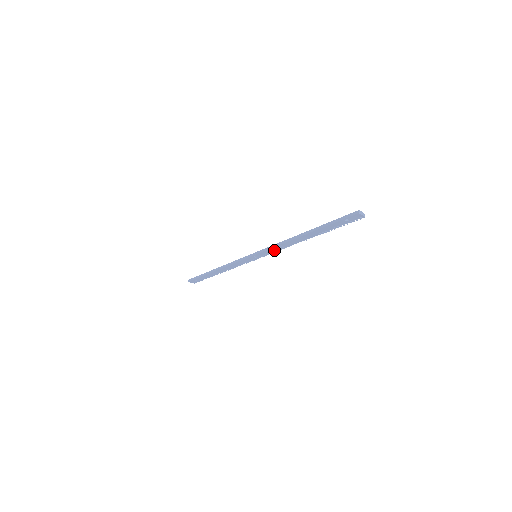
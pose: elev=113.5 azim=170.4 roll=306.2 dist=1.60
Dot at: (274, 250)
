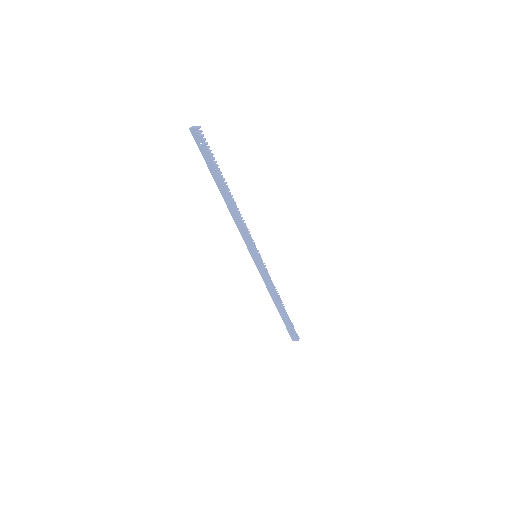
Dot at: (245, 234)
